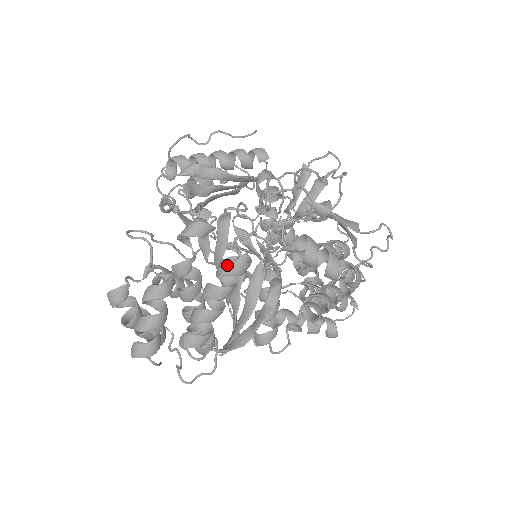
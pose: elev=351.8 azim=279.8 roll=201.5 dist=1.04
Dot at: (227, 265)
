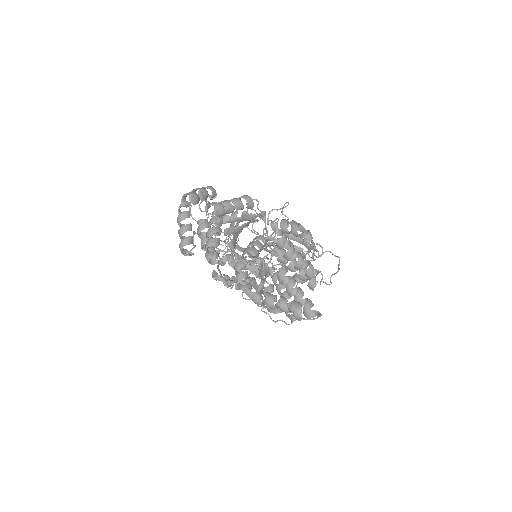
Dot at: (242, 196)
